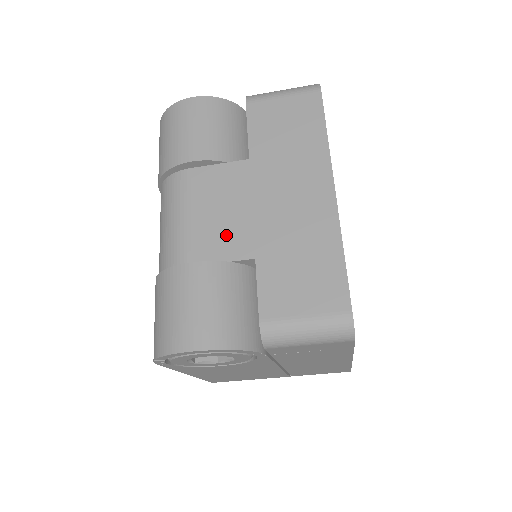
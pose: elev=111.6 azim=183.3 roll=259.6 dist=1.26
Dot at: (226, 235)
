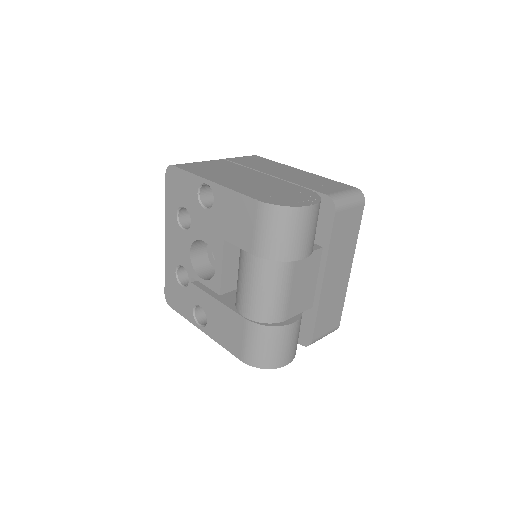
Dot at: (304, 298)
